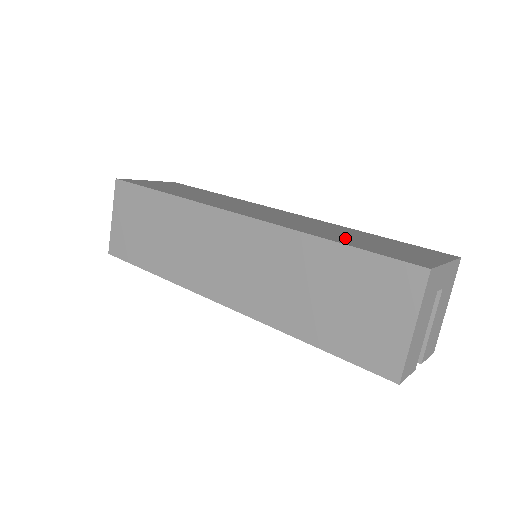
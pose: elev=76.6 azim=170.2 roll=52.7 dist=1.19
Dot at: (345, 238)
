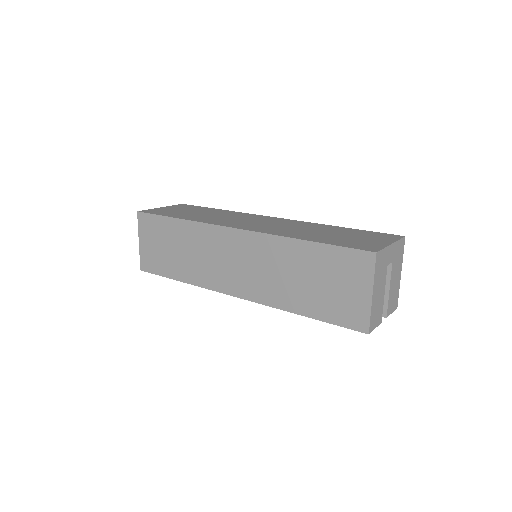
Dot at: (318, 236)
